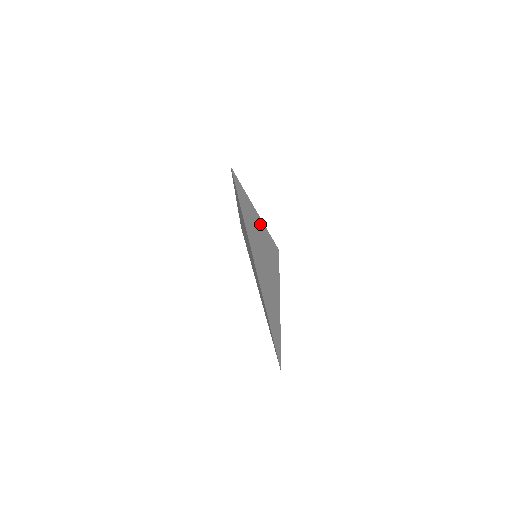
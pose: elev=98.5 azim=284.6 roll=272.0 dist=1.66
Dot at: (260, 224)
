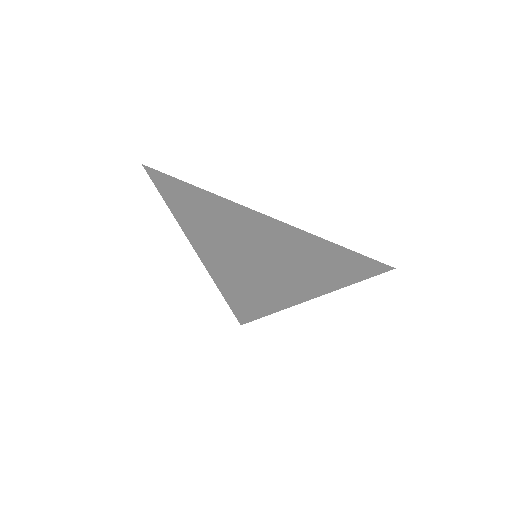
Dot at: occluded
